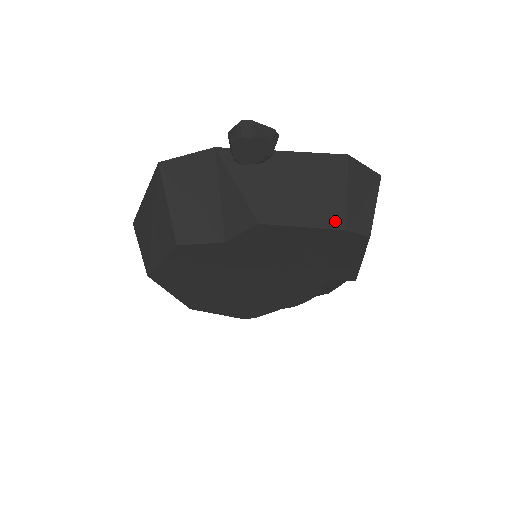
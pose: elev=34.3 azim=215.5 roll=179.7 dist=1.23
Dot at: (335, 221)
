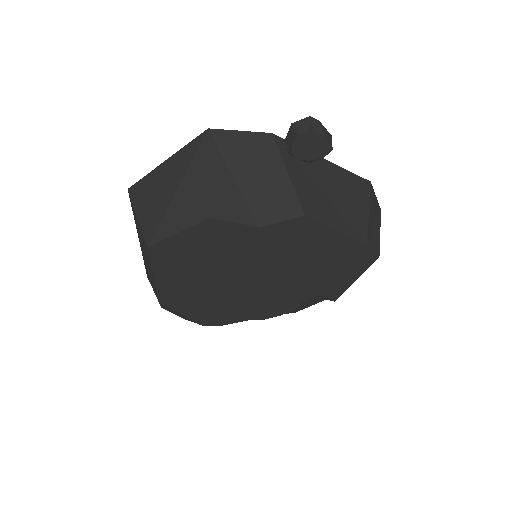
Dot at: (360, 234)
